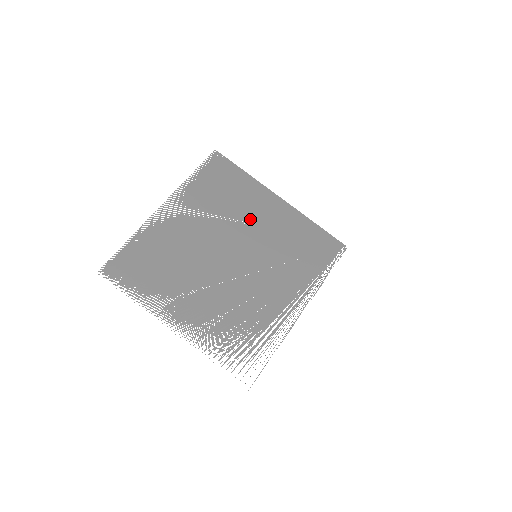
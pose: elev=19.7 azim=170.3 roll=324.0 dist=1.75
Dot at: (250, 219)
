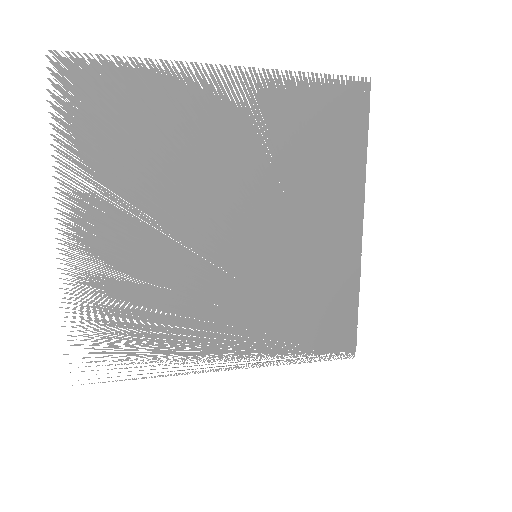
Dot at: (303, 208)
